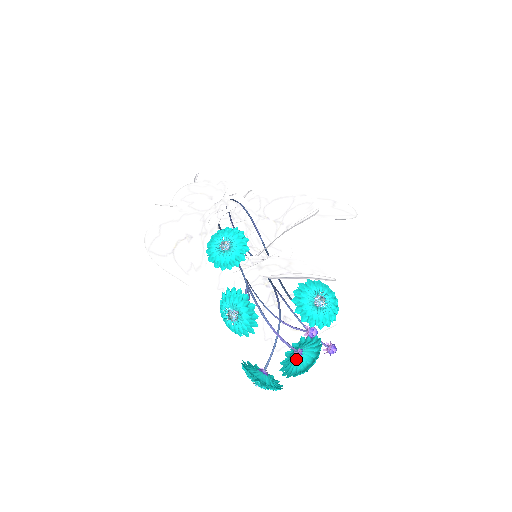
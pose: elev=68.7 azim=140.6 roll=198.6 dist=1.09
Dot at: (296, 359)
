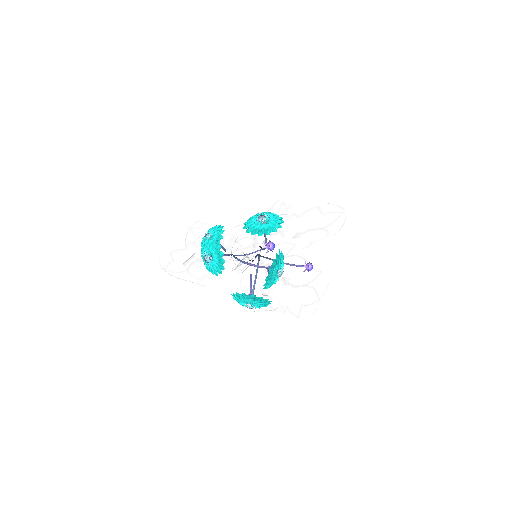
Dot at: (268, 272)
